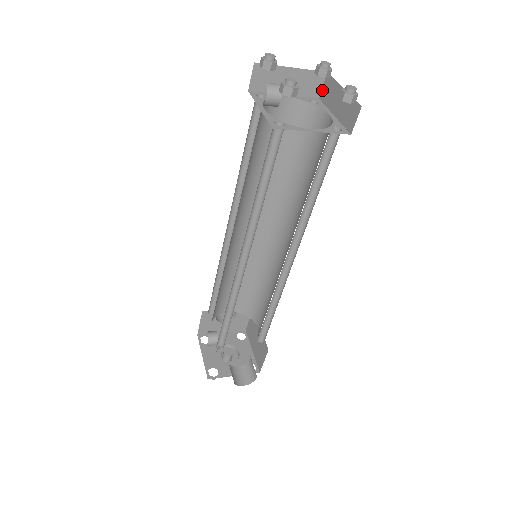
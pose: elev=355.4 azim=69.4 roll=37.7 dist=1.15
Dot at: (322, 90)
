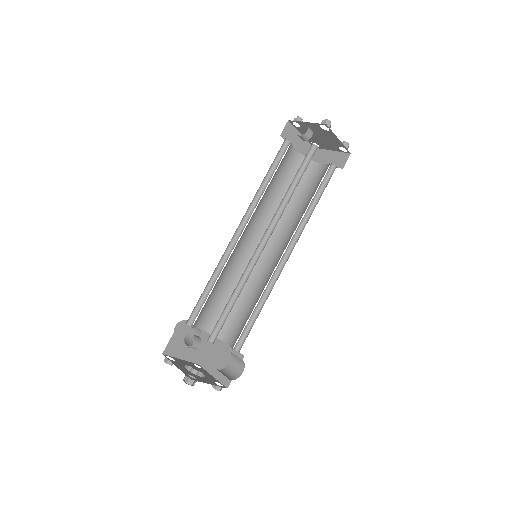
Dot at: occluded
